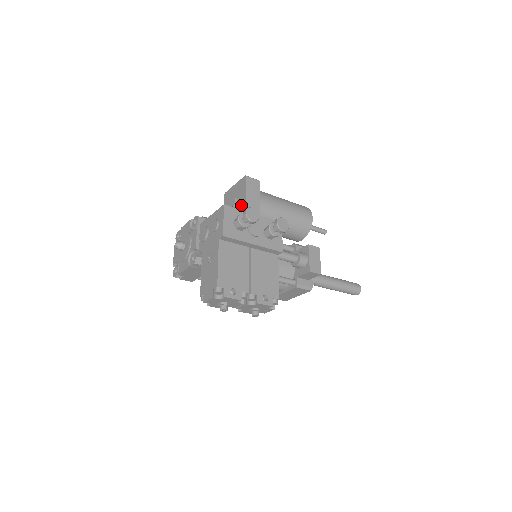
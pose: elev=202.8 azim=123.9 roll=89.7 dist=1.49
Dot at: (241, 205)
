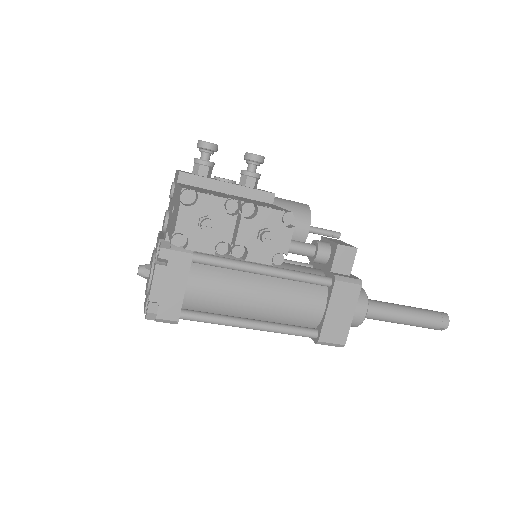
Dot at: occluded
